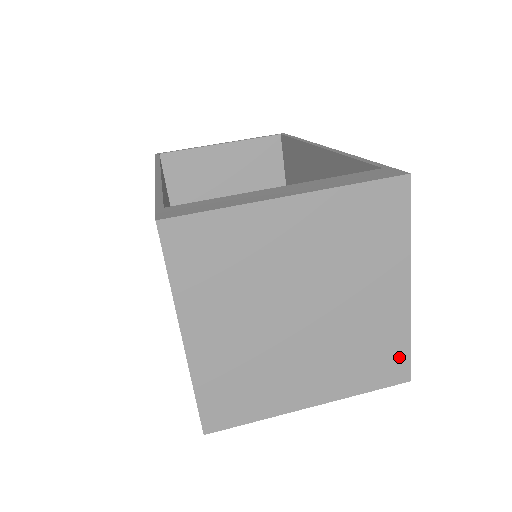
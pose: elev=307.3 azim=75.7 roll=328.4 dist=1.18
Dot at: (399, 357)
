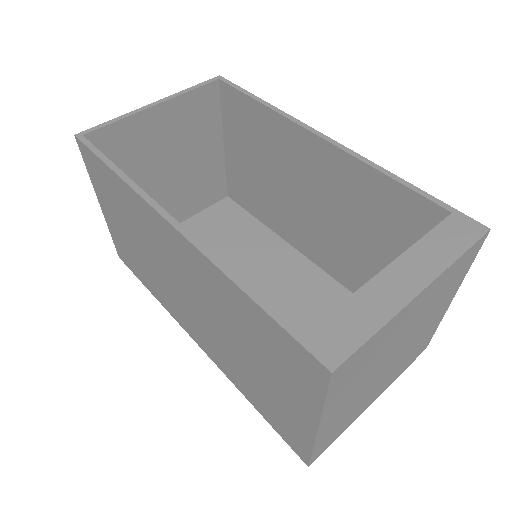
Dot at: (427, 341)
